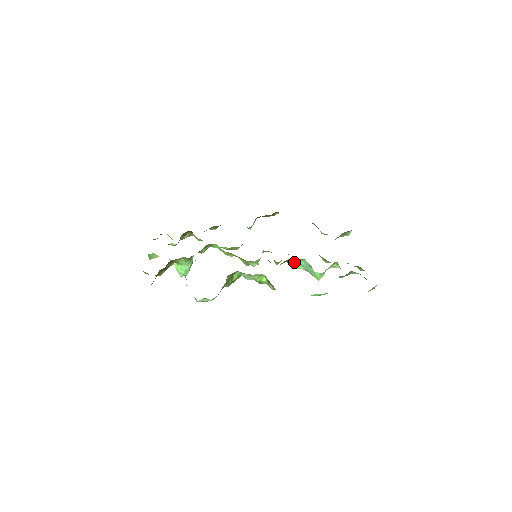
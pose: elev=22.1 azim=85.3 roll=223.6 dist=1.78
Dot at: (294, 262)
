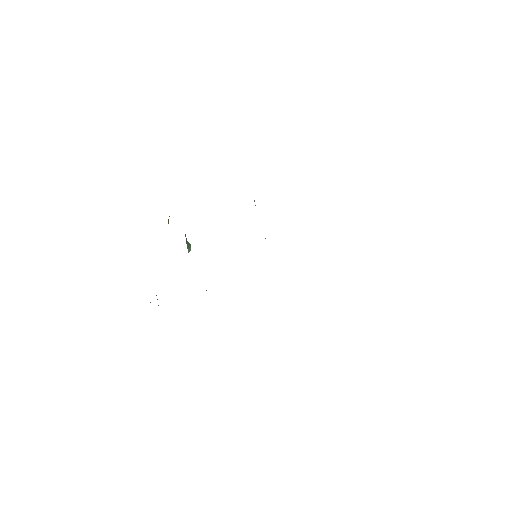
Dot at: occluded
